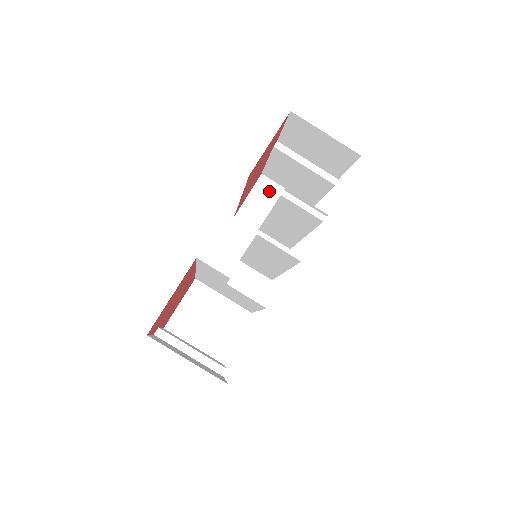
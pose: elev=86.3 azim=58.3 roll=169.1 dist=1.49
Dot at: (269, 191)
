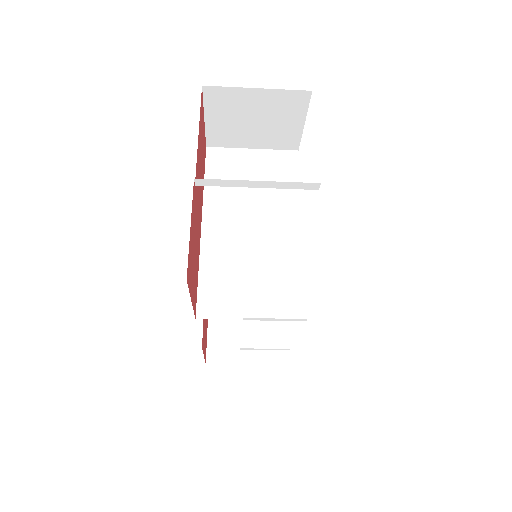
Dot at: (230, 102)
